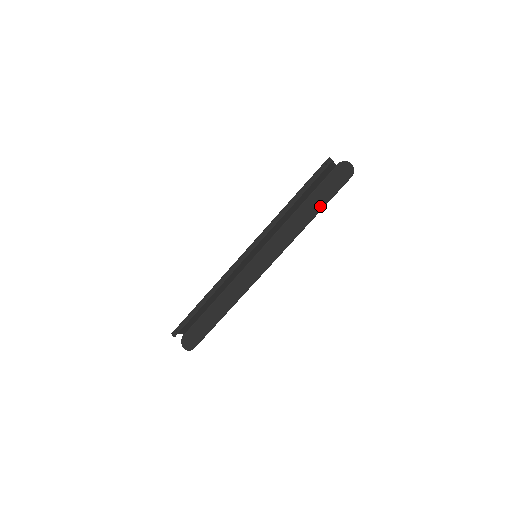
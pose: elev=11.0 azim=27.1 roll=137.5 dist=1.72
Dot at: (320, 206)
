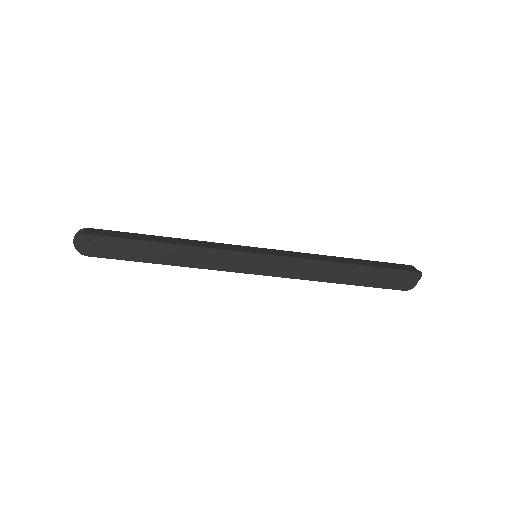
Dot at: (356, 281)
